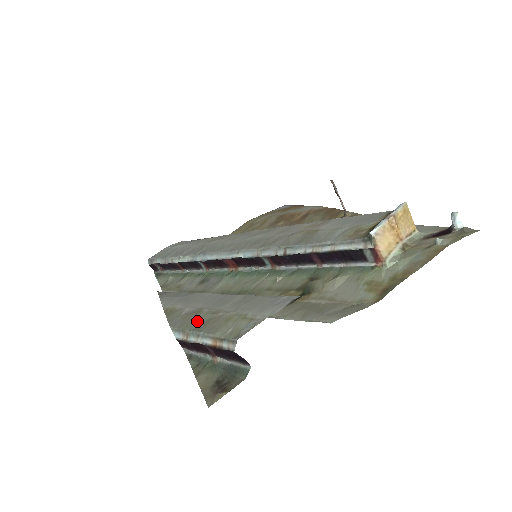
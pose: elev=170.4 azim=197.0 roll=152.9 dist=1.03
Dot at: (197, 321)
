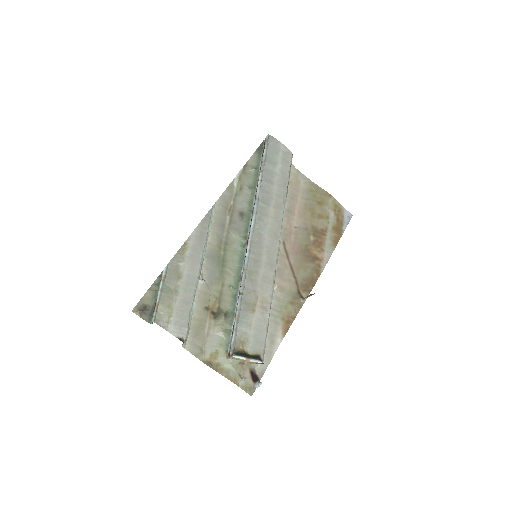
Dot at: (171, 283)
